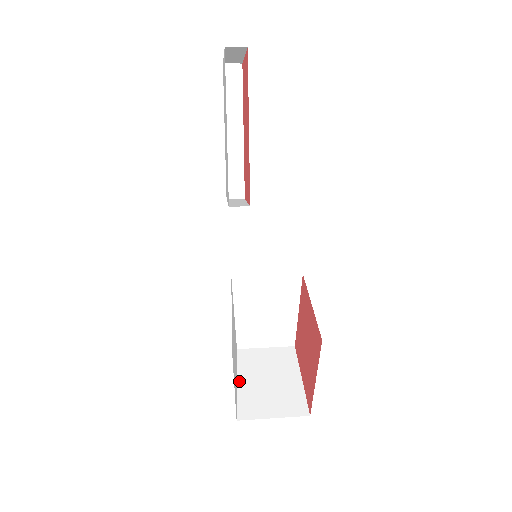
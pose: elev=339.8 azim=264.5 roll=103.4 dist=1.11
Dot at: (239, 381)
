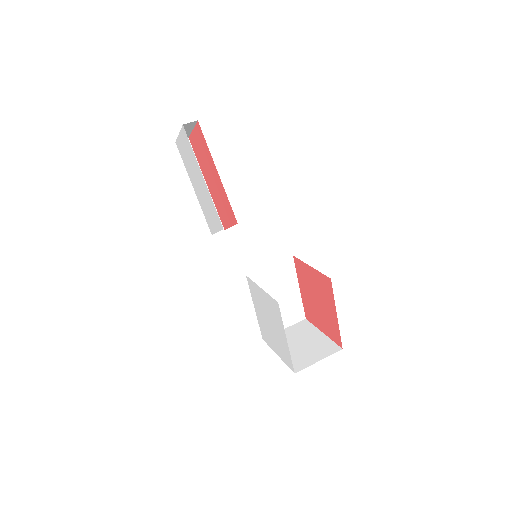
Dot at: occluded
